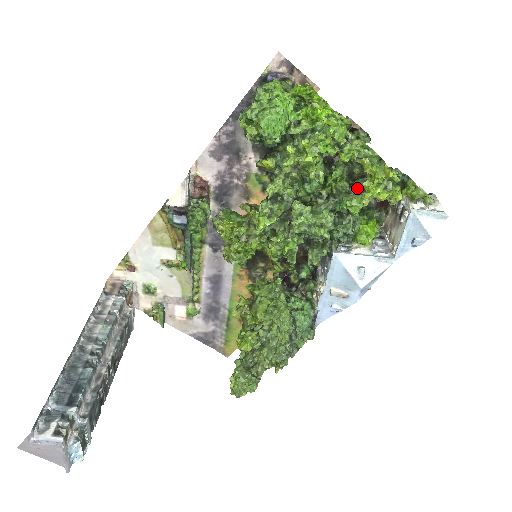
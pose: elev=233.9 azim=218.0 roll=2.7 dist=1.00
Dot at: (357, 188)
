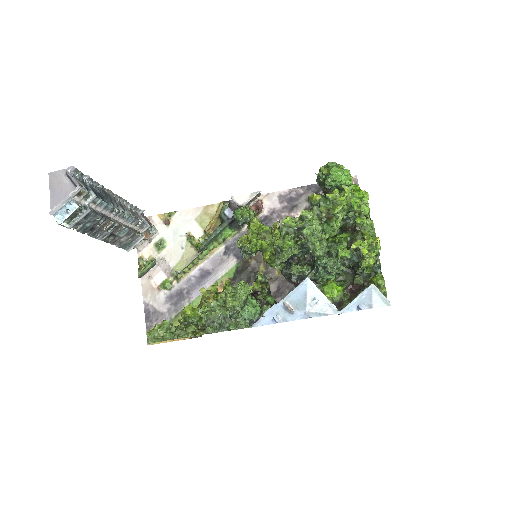
Dot at: occluded
